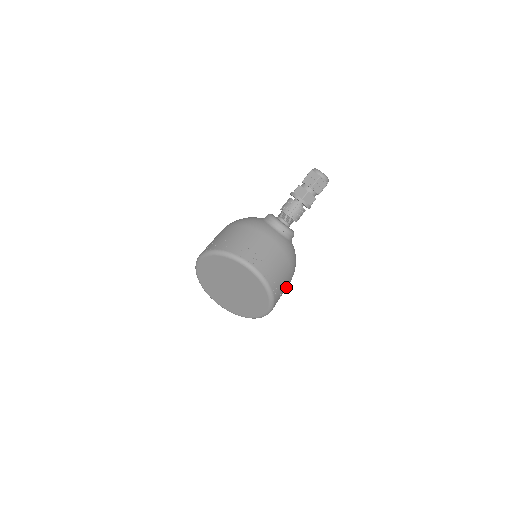
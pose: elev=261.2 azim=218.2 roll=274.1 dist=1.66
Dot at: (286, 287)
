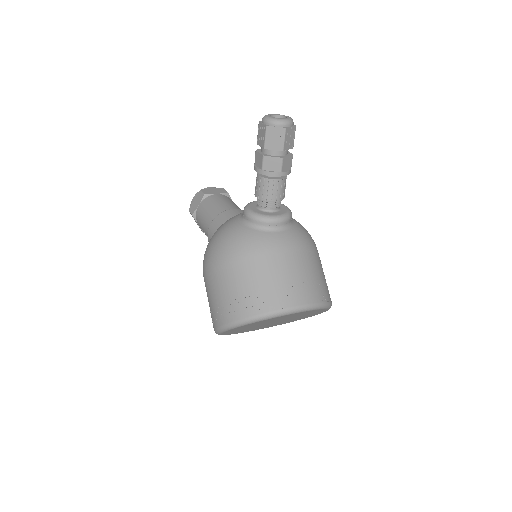
Dot at: occluded
